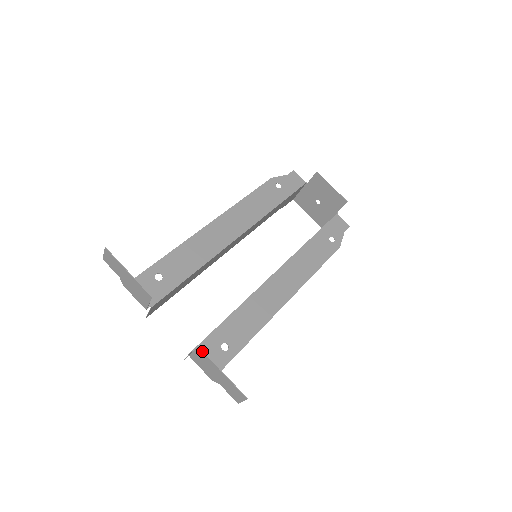
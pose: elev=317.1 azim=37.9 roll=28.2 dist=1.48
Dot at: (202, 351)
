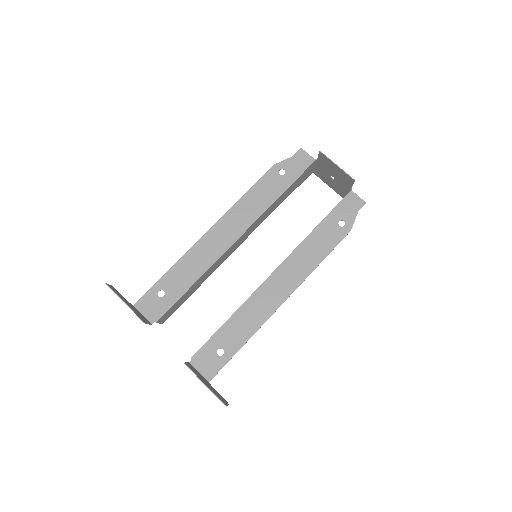
Dot at: occluded
